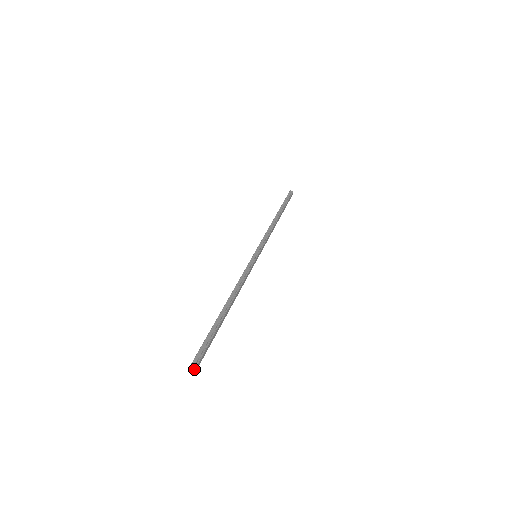
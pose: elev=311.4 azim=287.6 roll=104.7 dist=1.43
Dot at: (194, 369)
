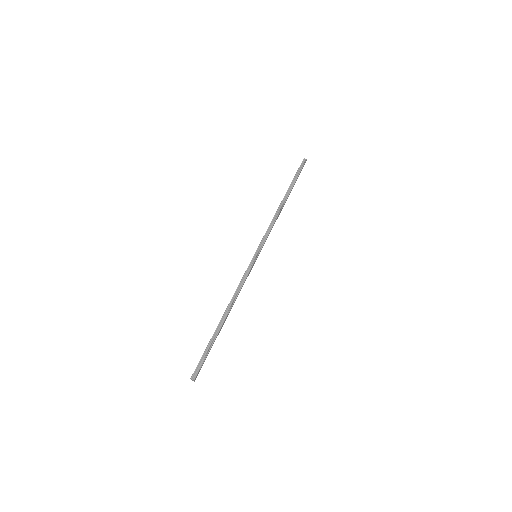
Dot at: (193, 380)
